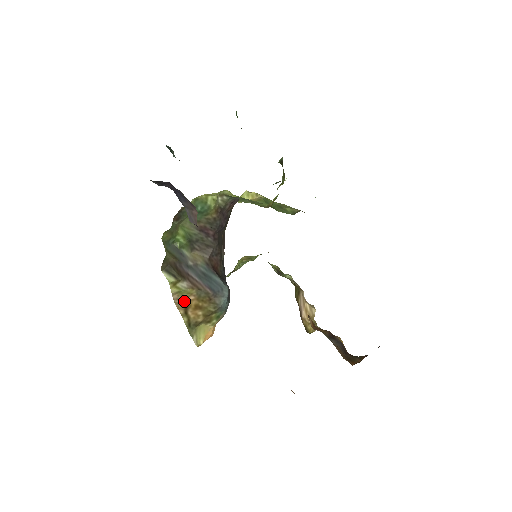
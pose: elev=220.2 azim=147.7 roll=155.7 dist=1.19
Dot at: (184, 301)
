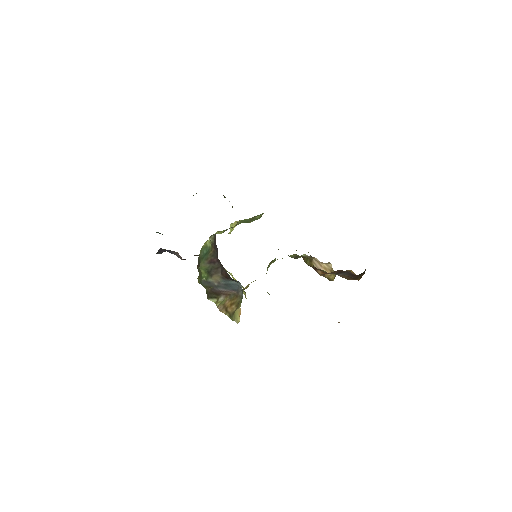
Dot at: (224, 306)
